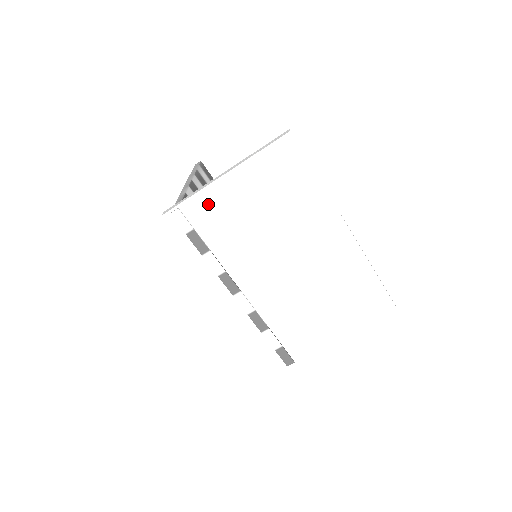
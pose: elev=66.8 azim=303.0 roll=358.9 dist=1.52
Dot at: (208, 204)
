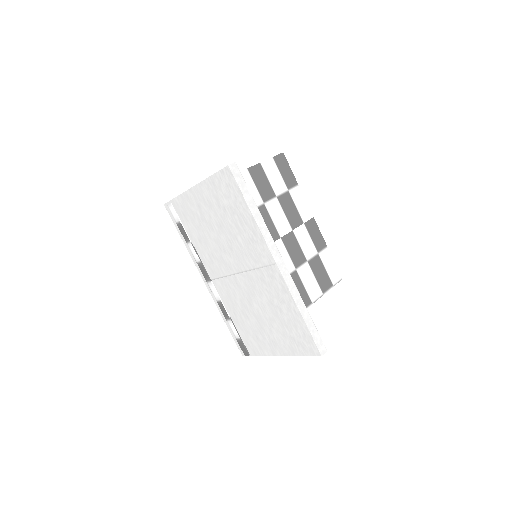
Dot at: (186, 206)
